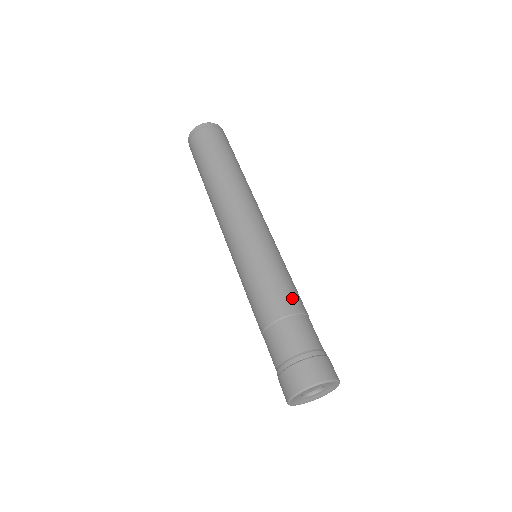
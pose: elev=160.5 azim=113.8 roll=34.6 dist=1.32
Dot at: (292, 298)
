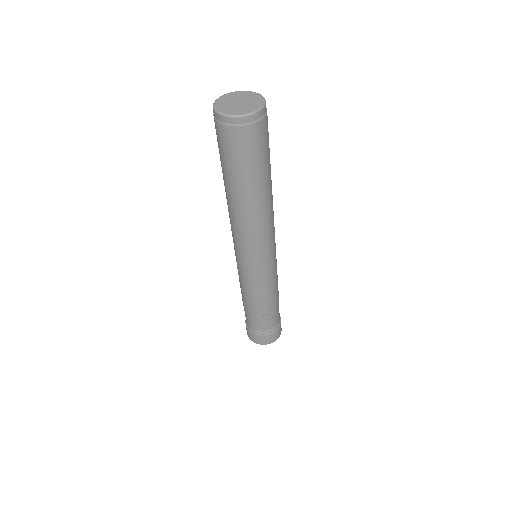
Dot at: (270, 305)
